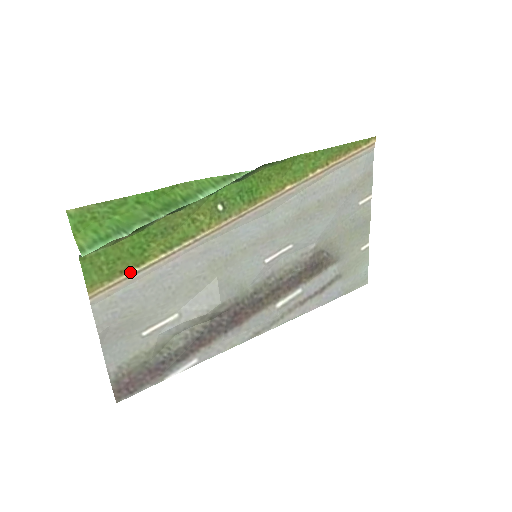
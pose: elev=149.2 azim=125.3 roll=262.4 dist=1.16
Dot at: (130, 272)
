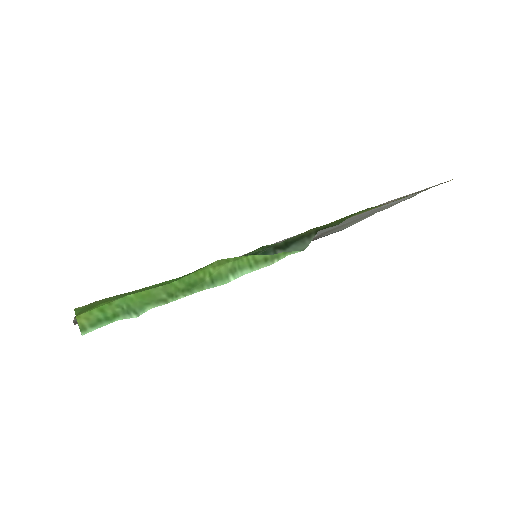
Dot at: occluded
